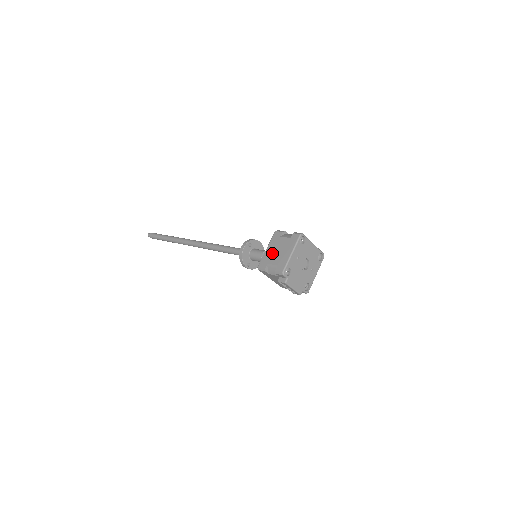
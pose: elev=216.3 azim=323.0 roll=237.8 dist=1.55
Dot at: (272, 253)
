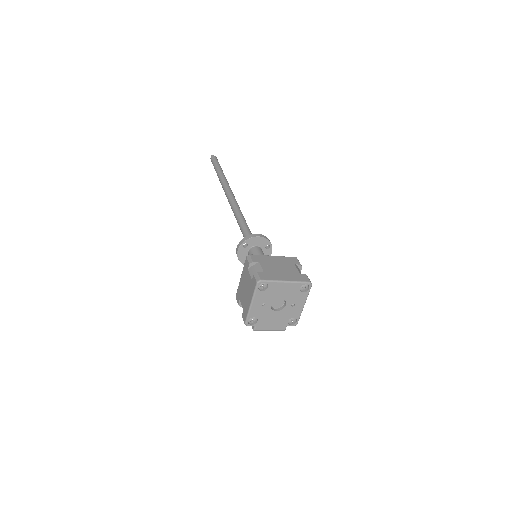
Dot at: (242, 289)
